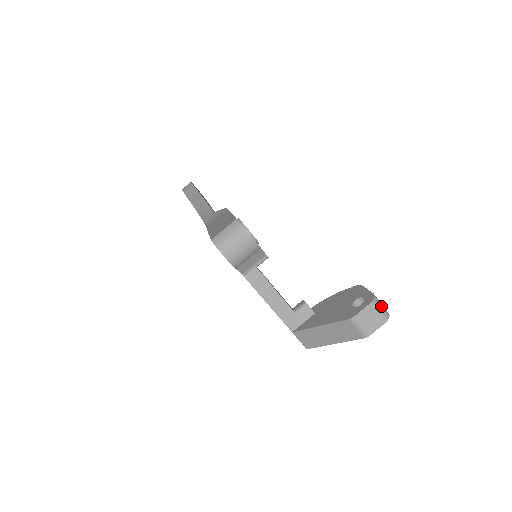
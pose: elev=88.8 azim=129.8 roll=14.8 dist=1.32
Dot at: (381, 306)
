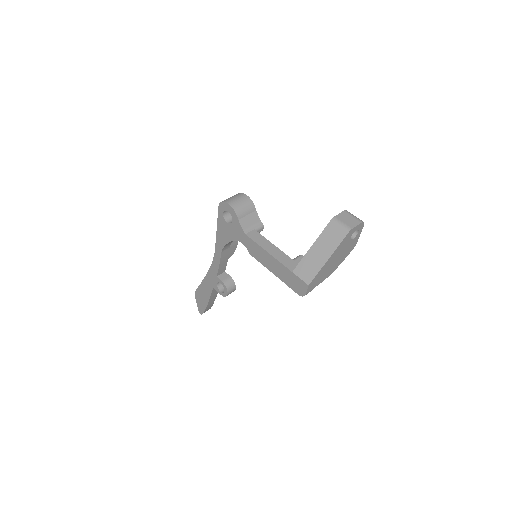
Dot at: (354, 216)
